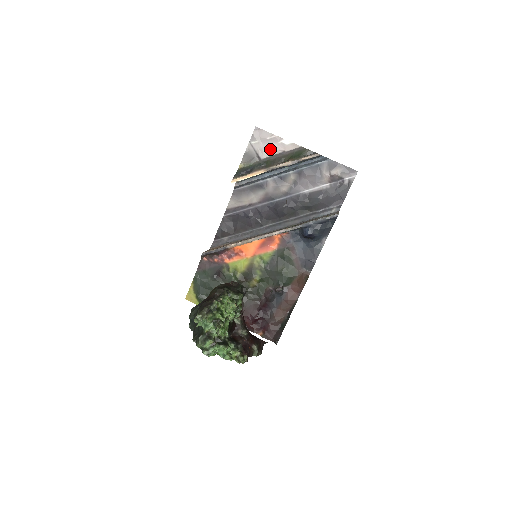
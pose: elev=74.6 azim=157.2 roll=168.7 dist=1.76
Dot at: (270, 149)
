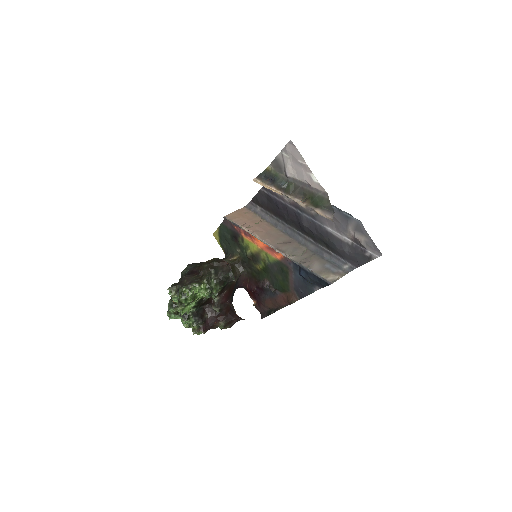
Dot at: (298, 172)
